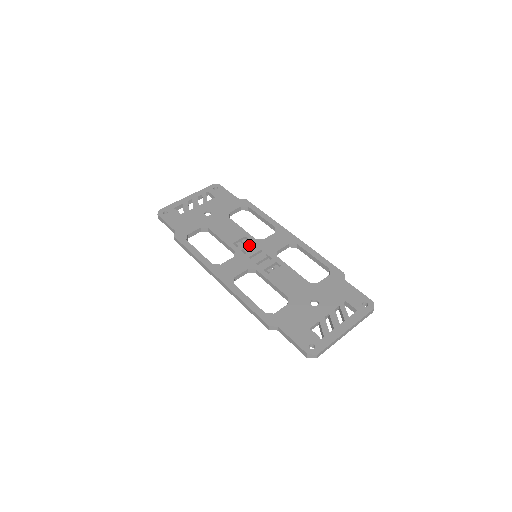
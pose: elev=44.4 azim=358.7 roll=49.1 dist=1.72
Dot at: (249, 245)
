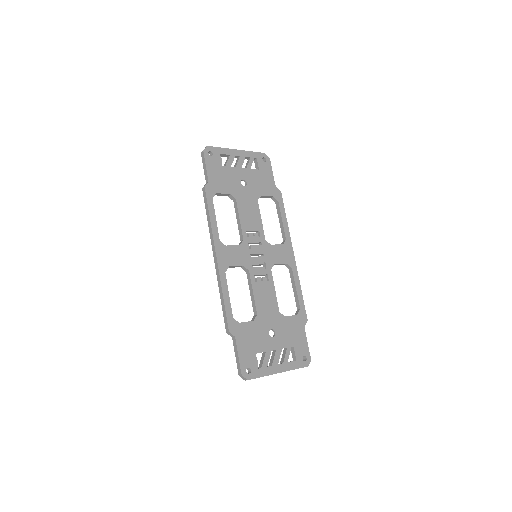
Dot at: (257, 242)
